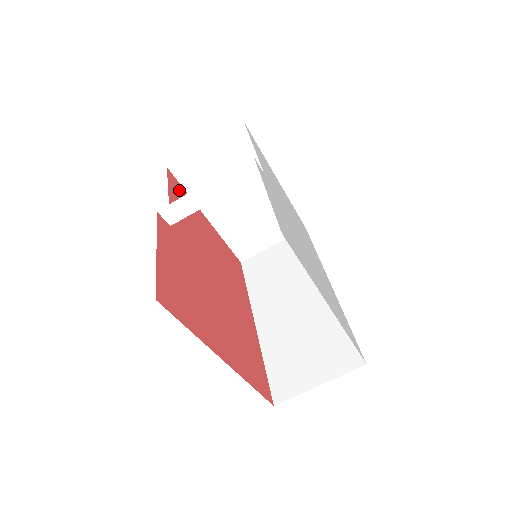
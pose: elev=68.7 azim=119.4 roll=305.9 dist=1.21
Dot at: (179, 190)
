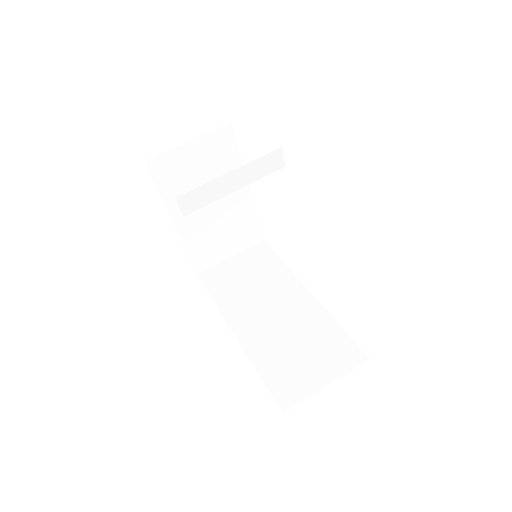
Dot at: occluded
